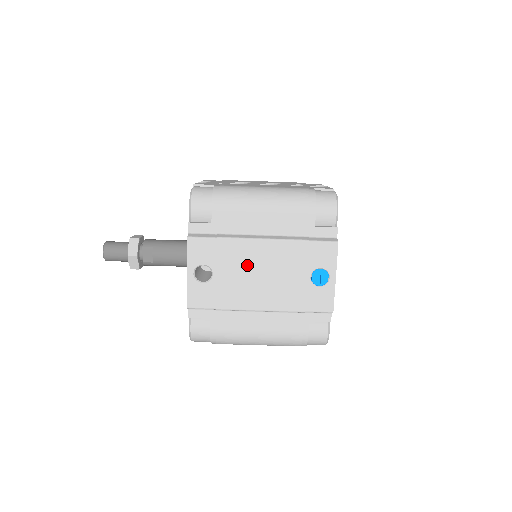
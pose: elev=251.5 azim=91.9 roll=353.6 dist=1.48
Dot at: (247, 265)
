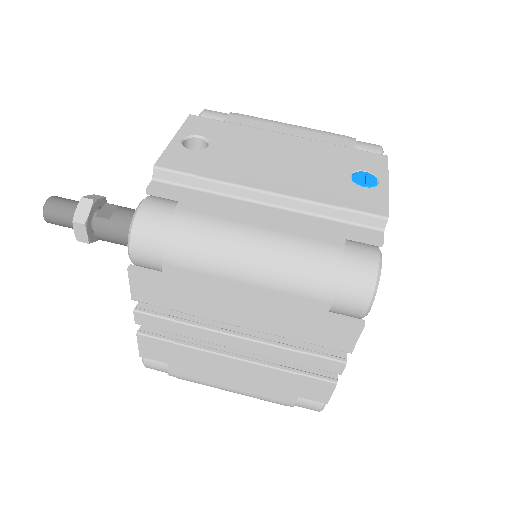
Dot at: (260, 148)
